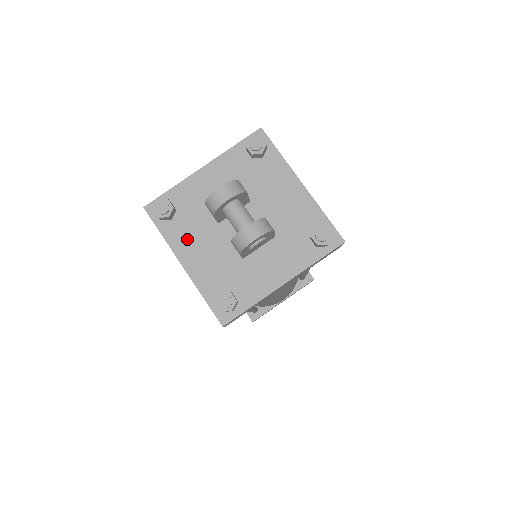
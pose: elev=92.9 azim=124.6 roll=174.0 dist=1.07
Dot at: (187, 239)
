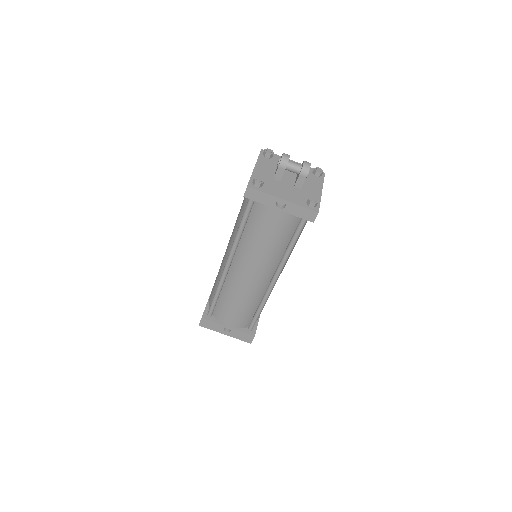
Dot at: (275, 190)
